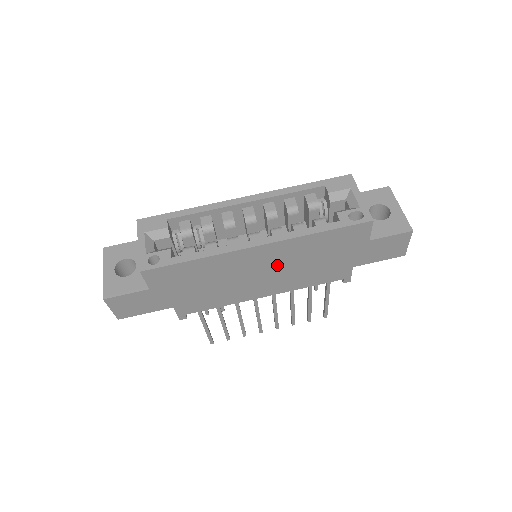
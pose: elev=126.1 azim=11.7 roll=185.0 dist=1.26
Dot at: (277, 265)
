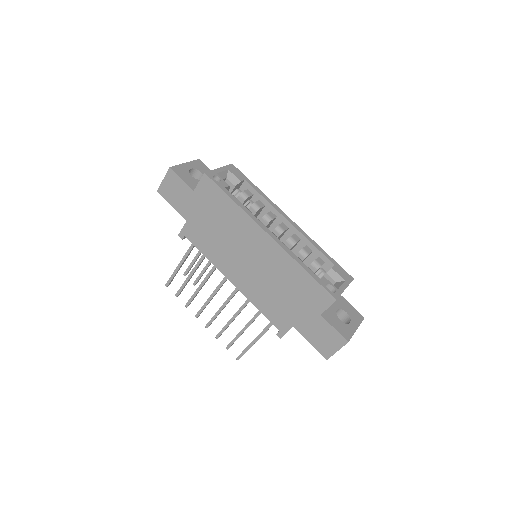
Dot at: (262, 264)
